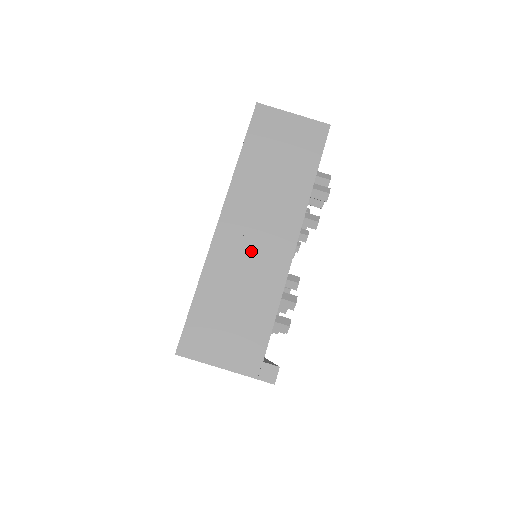
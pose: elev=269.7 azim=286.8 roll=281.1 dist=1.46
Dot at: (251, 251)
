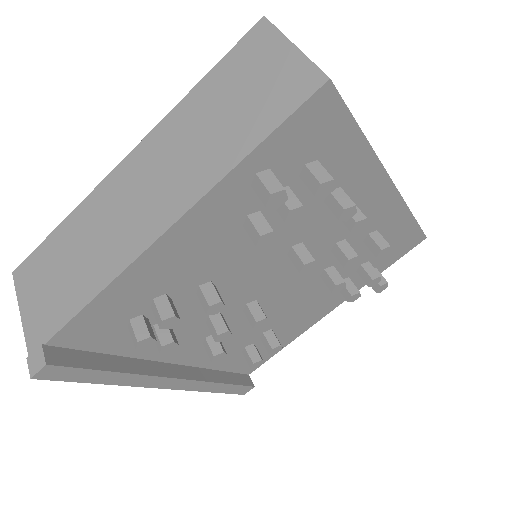
Dot at: (123, 211)
